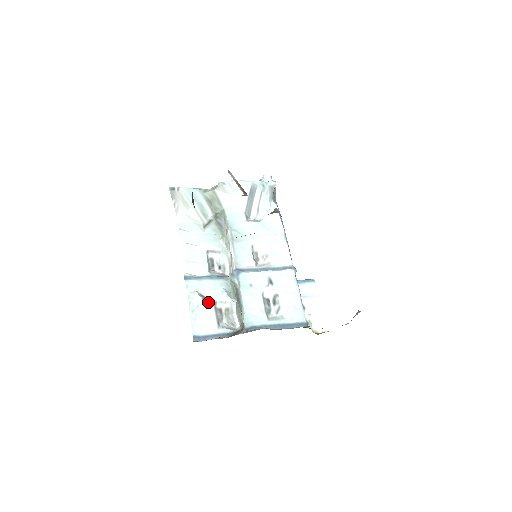
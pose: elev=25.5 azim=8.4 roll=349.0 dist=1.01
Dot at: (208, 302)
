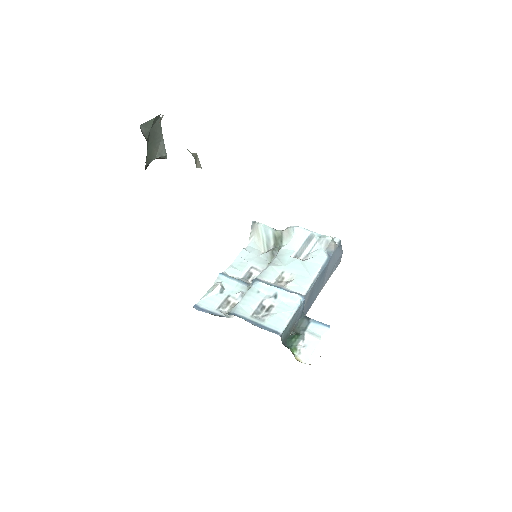
Dot at: (224, 293)
